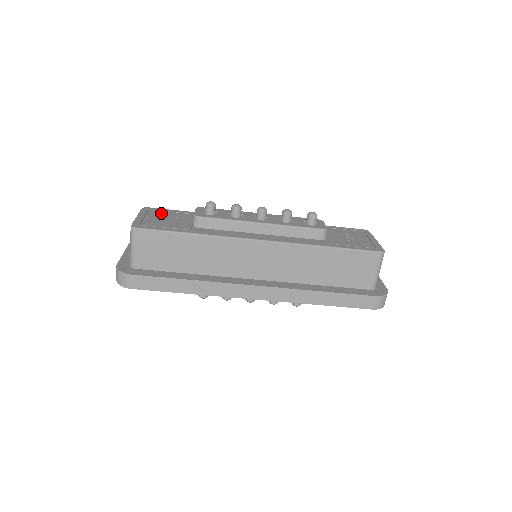
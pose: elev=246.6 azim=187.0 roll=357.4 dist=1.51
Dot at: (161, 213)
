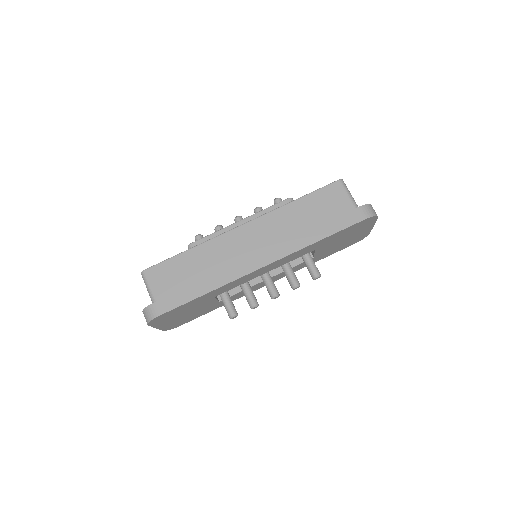
Dot at: occluded
